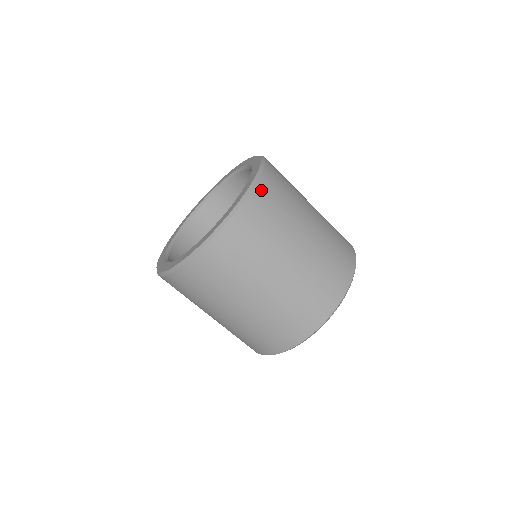
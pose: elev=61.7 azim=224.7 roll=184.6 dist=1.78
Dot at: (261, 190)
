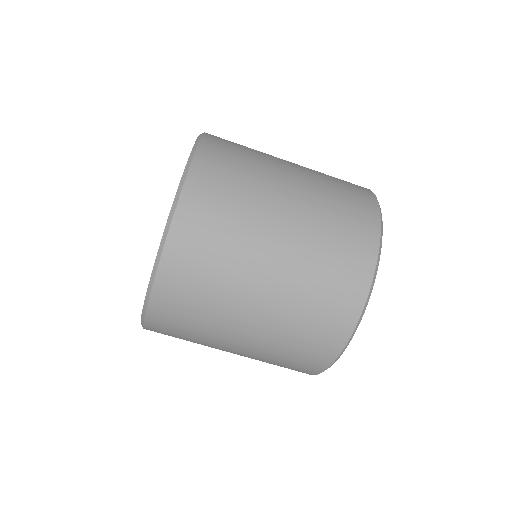
Dot at: (183, 223)
